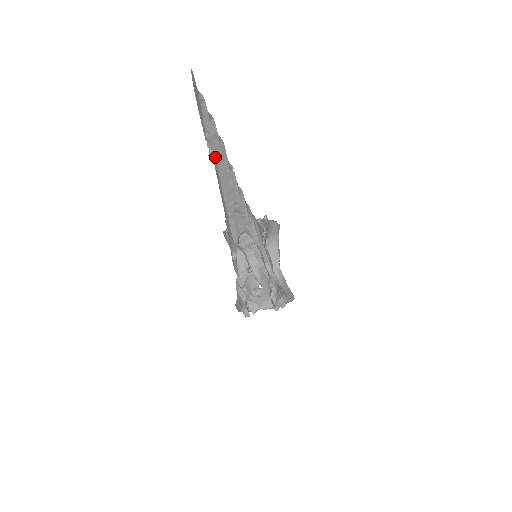
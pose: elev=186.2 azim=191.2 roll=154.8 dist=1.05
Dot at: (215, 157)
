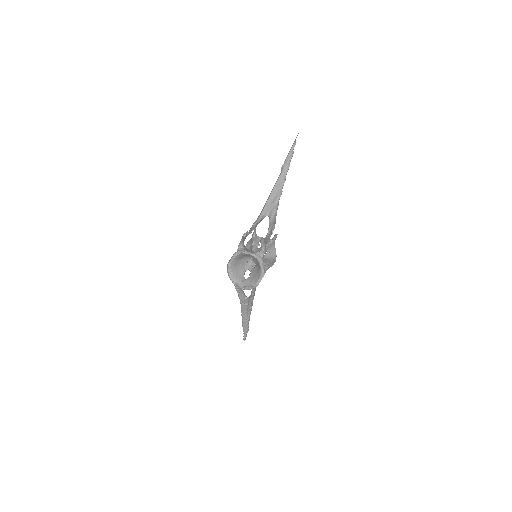
Dot at: (284, 167)
